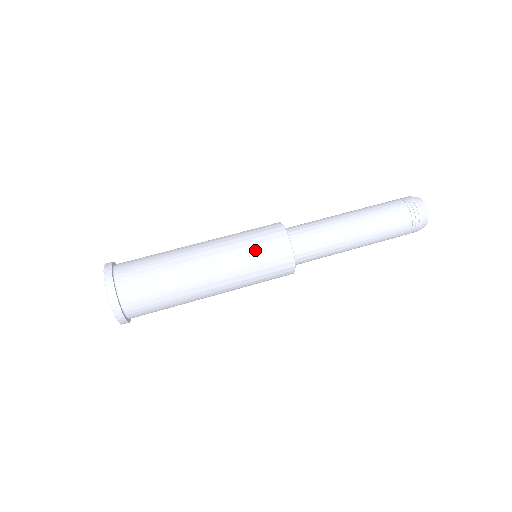
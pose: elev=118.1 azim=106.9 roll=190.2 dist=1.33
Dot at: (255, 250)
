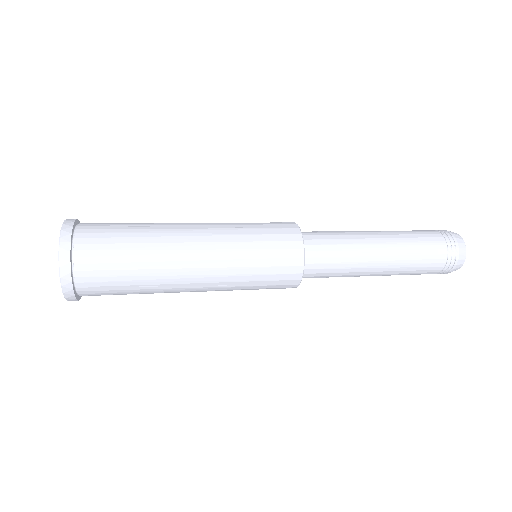
Dot at: occluded
